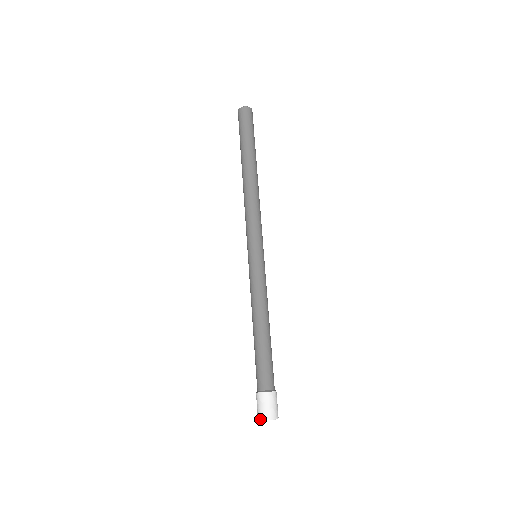
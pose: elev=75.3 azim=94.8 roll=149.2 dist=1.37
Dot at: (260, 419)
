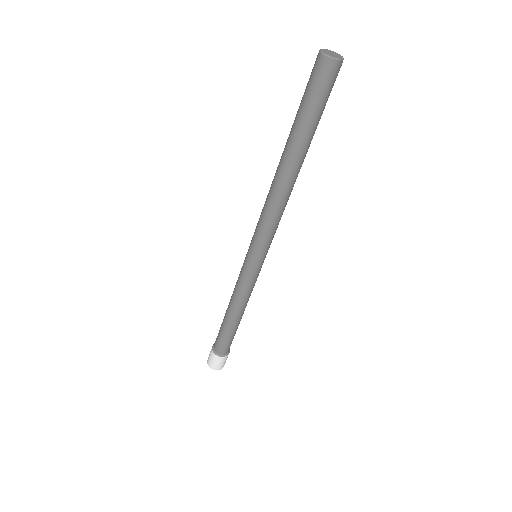
Dot at: occluded
